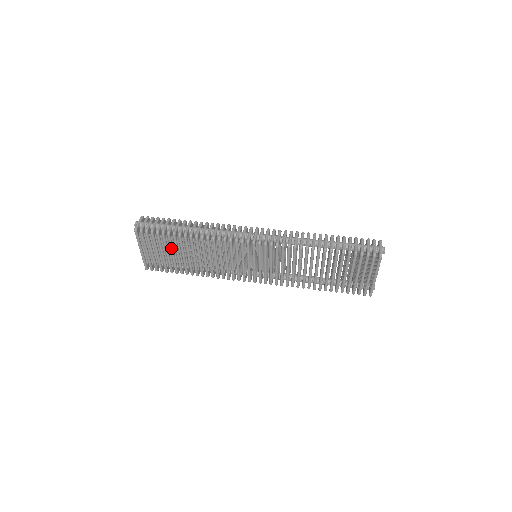
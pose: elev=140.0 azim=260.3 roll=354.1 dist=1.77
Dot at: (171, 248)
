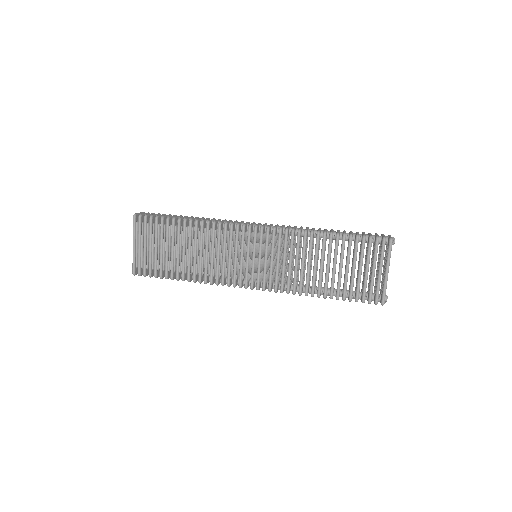
Dot at: (167, 239)
